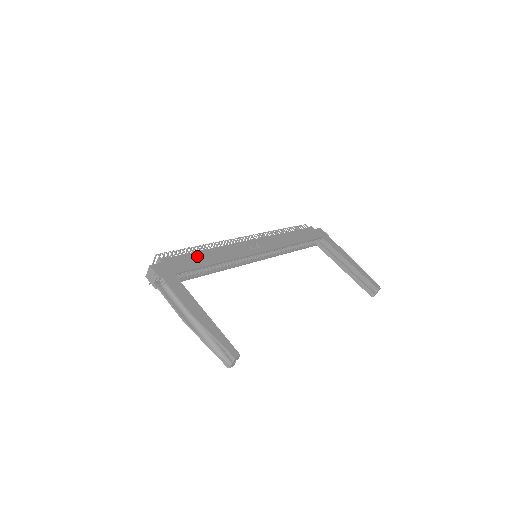
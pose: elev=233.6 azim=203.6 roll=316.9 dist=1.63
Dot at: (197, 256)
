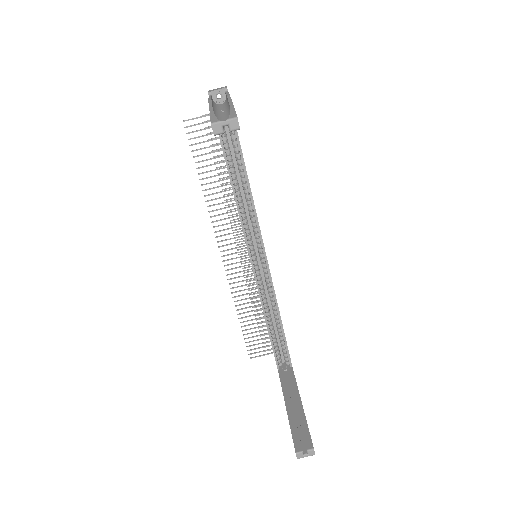
Dot at: occluded
